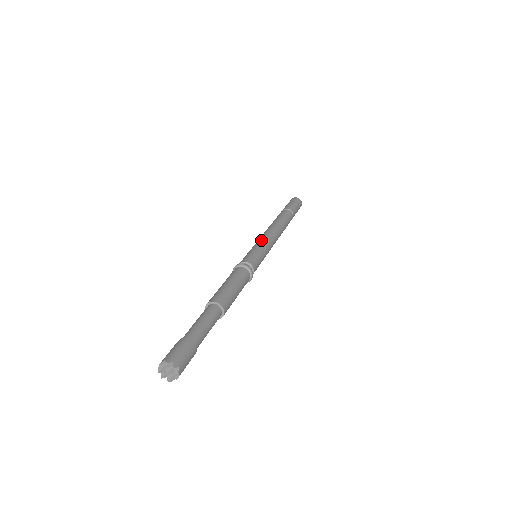
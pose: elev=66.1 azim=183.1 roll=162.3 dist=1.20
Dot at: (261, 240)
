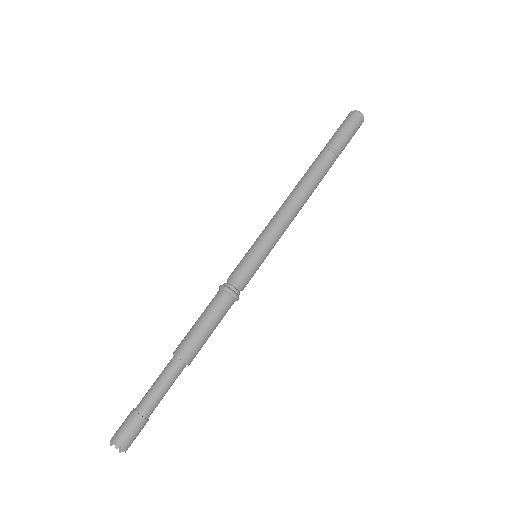
Dot at: (264, 231)
